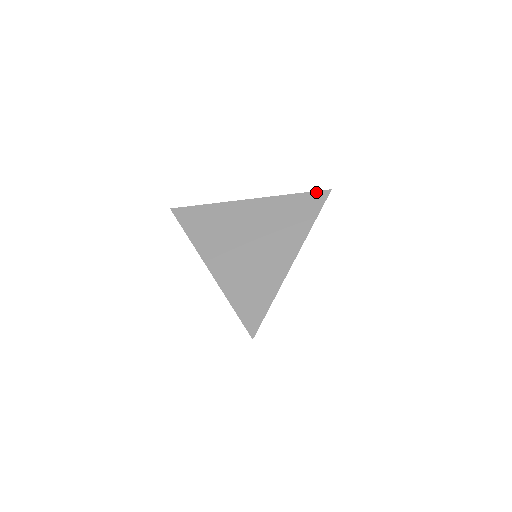
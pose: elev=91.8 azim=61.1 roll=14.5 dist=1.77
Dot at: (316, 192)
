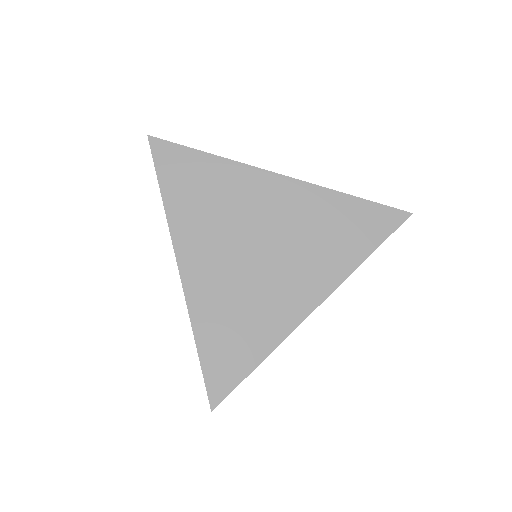
Dot at: (388, 208)
